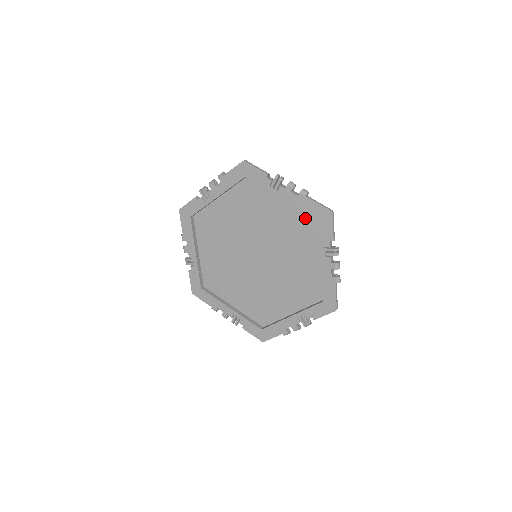
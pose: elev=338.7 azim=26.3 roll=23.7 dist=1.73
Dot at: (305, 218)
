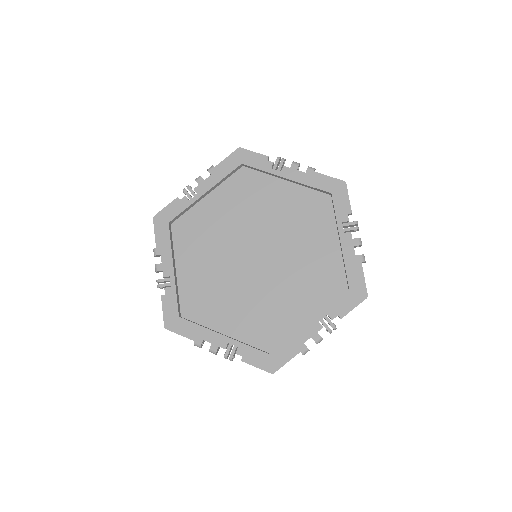
Dot at: (337, 276)
